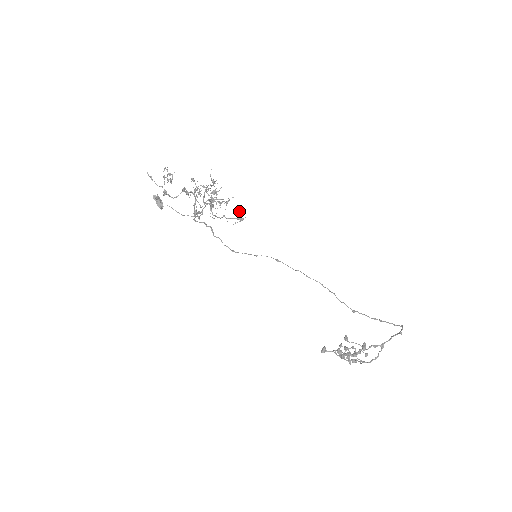
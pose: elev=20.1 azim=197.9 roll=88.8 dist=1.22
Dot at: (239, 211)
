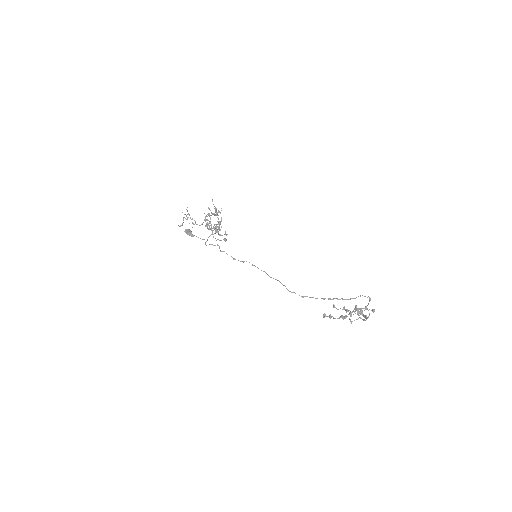
Dot at: (225, 233)
